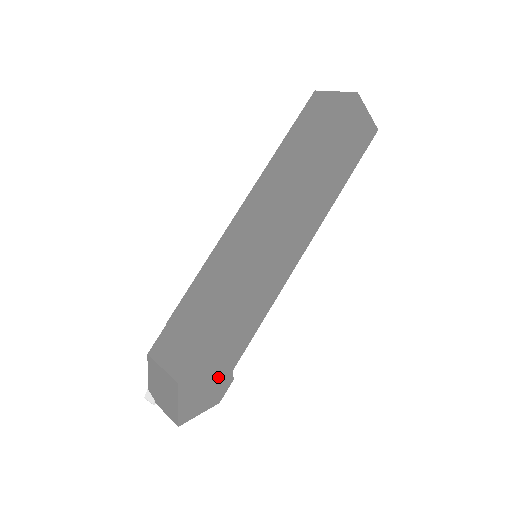
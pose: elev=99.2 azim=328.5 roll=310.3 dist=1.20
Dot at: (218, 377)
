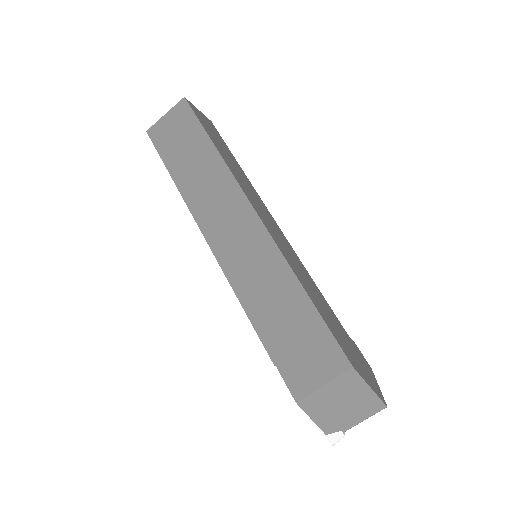
Dot at: (352, 347)
